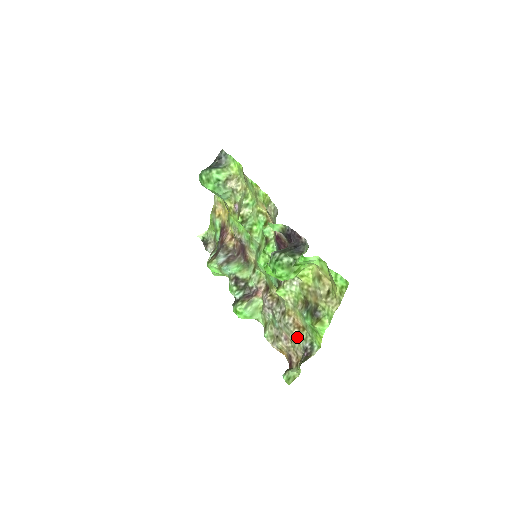
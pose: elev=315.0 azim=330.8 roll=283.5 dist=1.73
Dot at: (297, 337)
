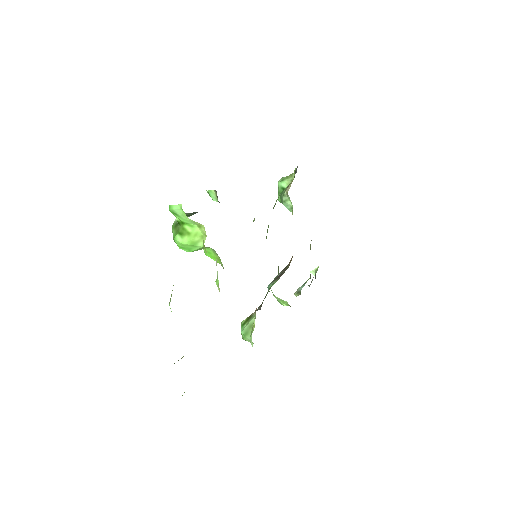
Dot at: occluded
